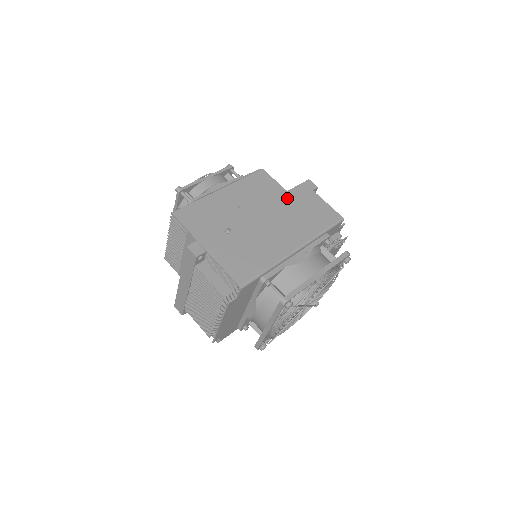
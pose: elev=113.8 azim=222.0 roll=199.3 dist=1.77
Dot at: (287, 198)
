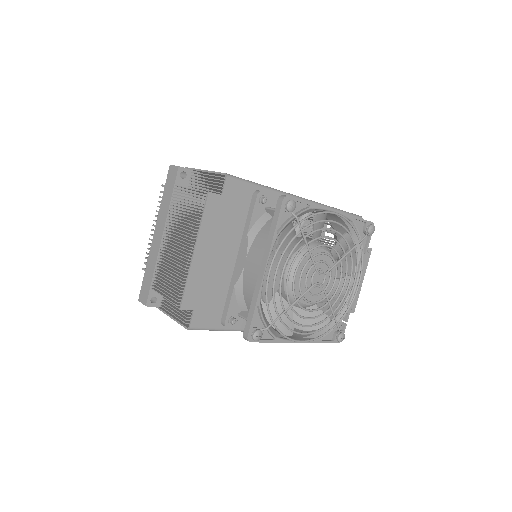
Dot at: occluded
